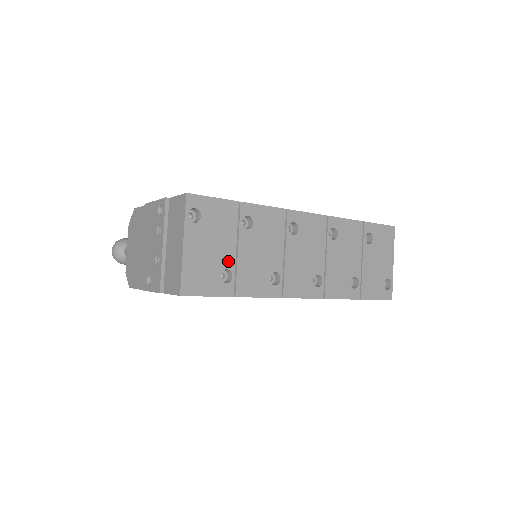
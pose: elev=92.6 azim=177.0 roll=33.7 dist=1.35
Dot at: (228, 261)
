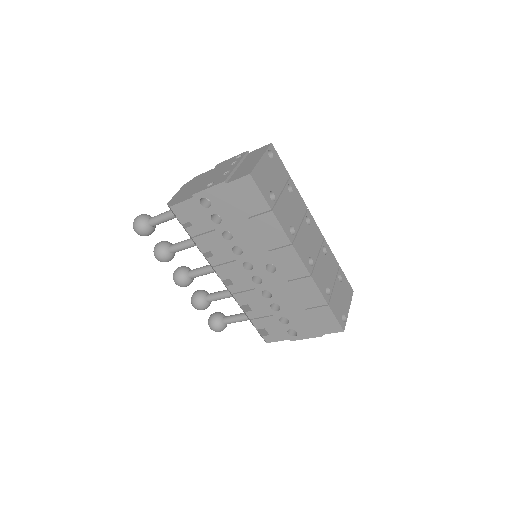
Dot at: (276, 191)
